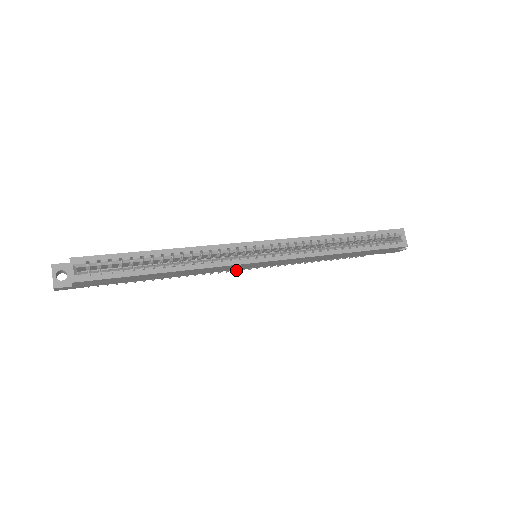
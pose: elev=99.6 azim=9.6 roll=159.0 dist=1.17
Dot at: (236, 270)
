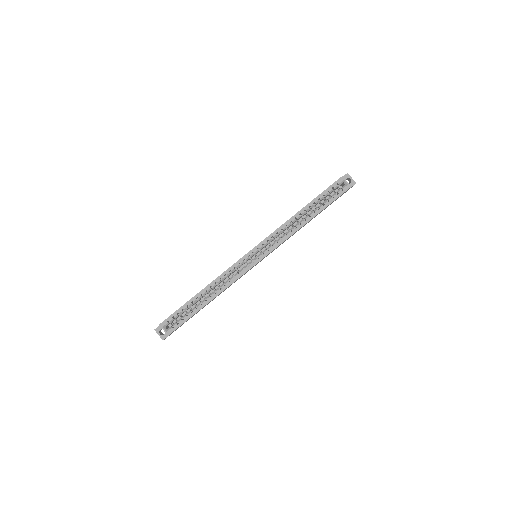
Dot at: occluded
